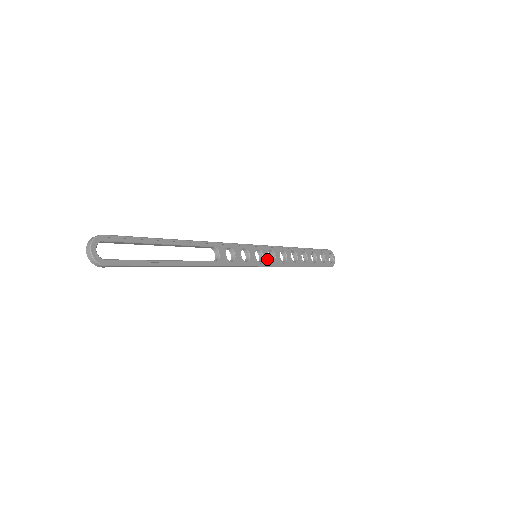
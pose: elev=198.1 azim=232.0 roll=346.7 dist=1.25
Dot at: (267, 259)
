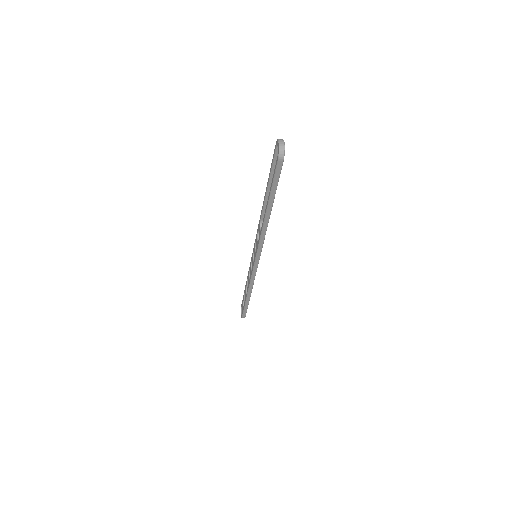
Dot at: occluded
